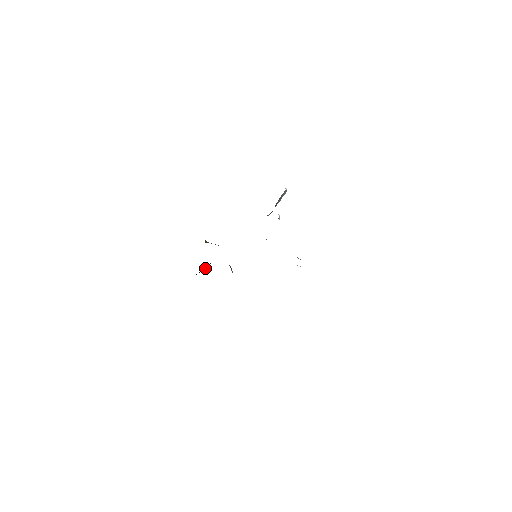
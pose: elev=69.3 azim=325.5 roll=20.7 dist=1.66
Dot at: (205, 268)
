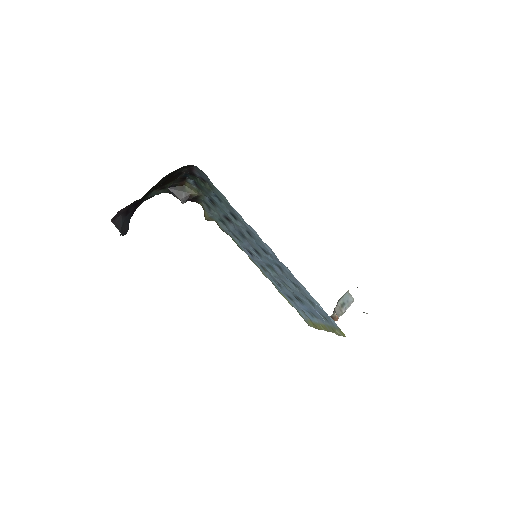
Dot at: (182, 197)
